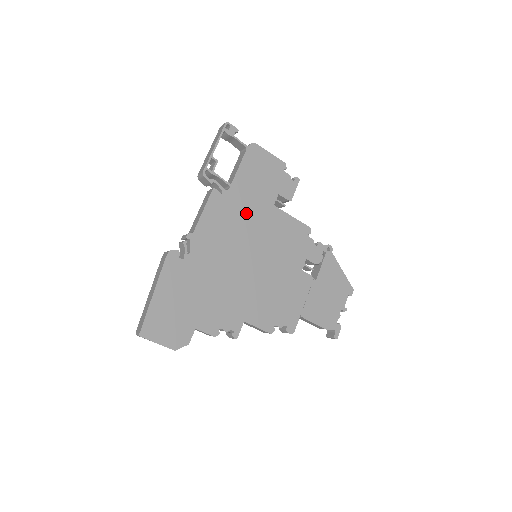
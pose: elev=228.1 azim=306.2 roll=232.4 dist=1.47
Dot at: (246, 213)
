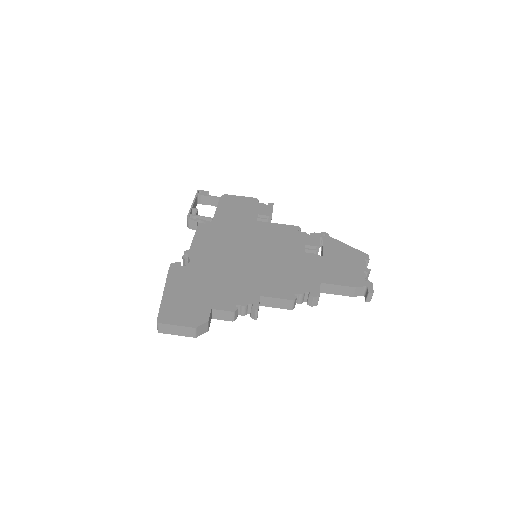
Dot at: (233, 230)
